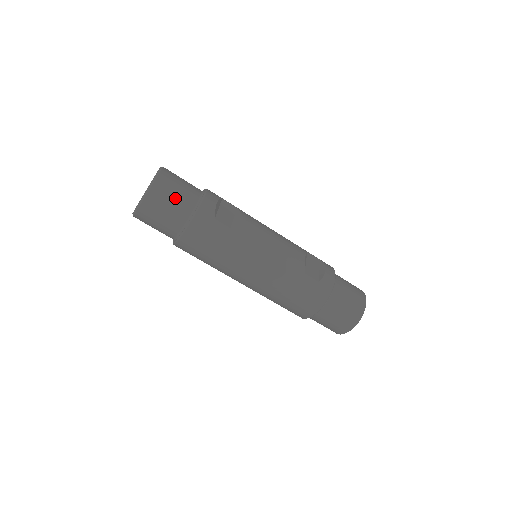
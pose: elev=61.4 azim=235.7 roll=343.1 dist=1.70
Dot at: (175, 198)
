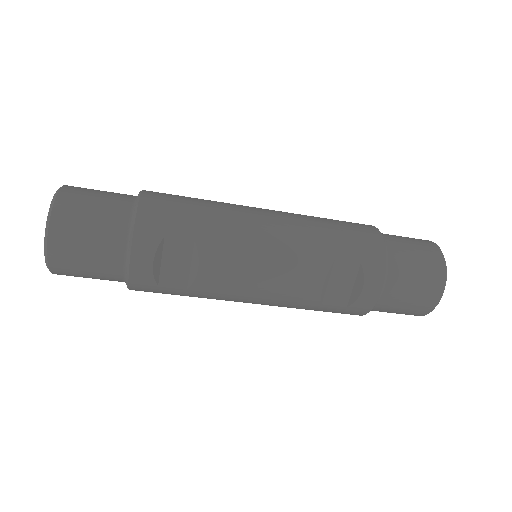
Dot at: (90, 272)
